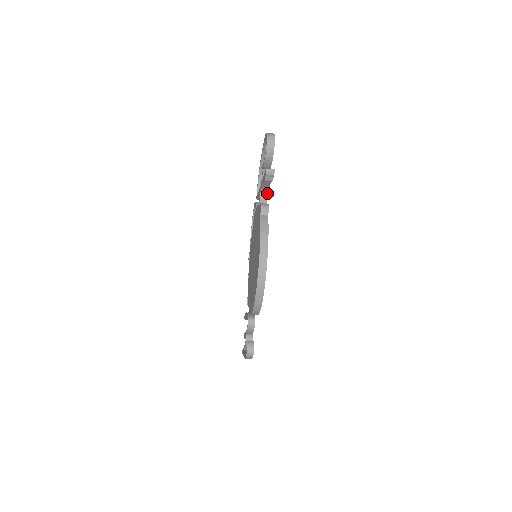
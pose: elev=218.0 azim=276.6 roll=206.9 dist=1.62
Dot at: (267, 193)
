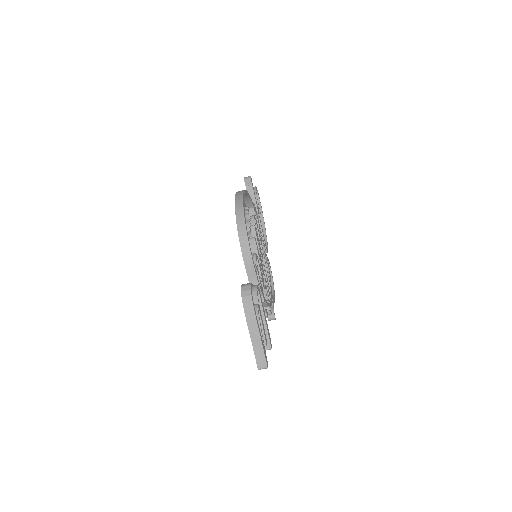
Dot at: (258, 216)
